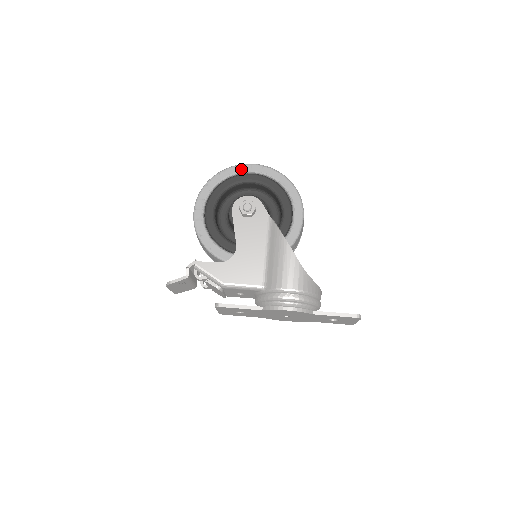
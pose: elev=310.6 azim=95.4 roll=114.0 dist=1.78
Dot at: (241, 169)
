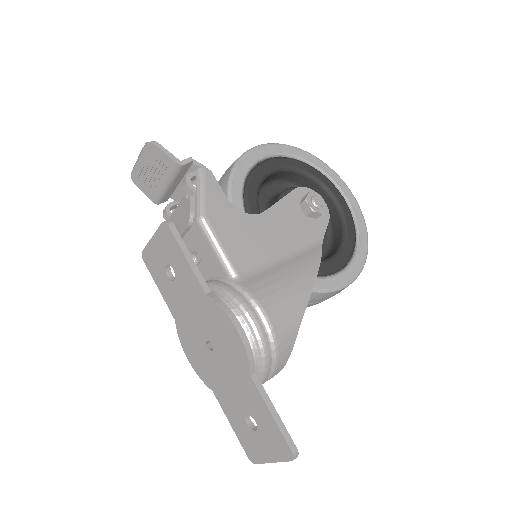
Dot at: (339, 182)
